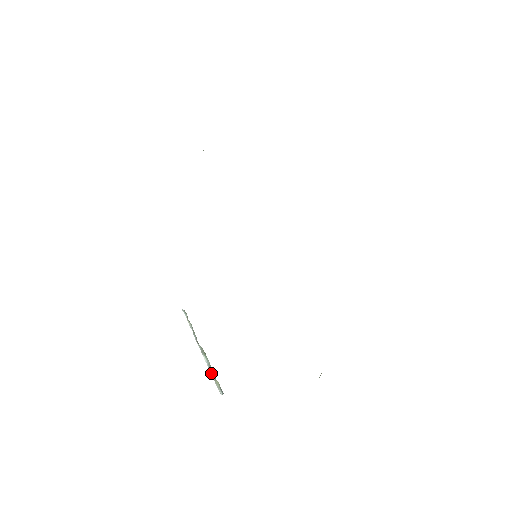
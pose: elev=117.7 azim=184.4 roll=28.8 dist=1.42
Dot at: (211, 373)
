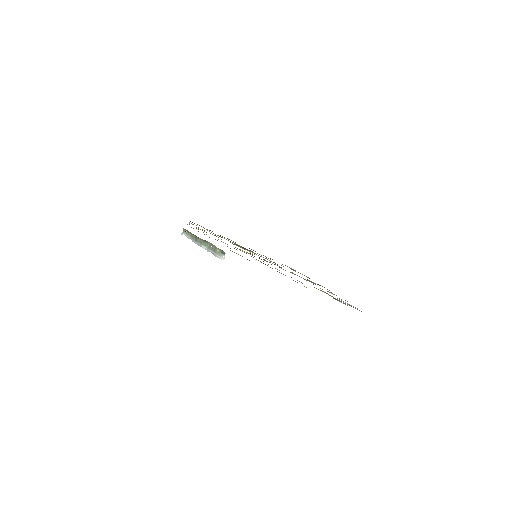
Dot at: (211, 252)
